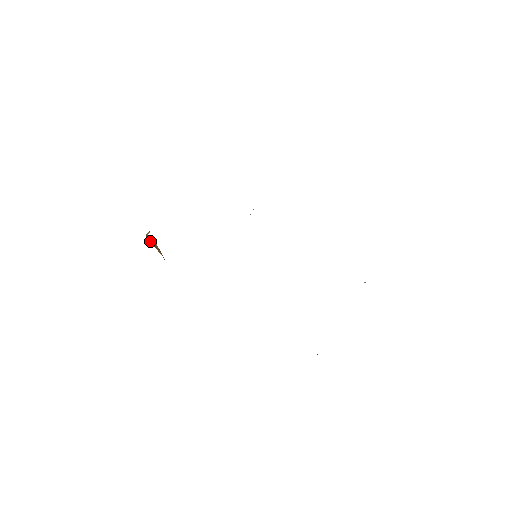
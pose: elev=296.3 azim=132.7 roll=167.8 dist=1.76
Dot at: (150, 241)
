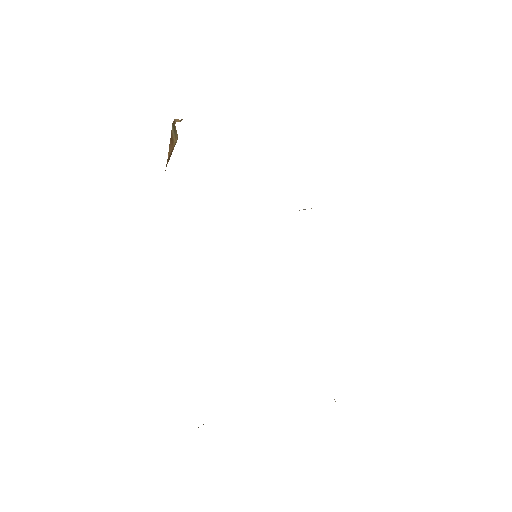
Dot at: (172, 130)
